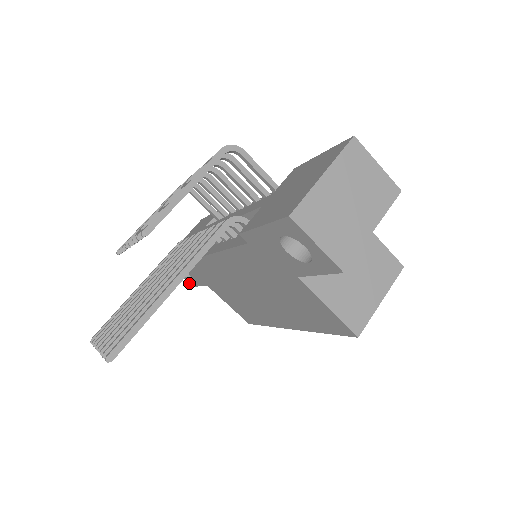
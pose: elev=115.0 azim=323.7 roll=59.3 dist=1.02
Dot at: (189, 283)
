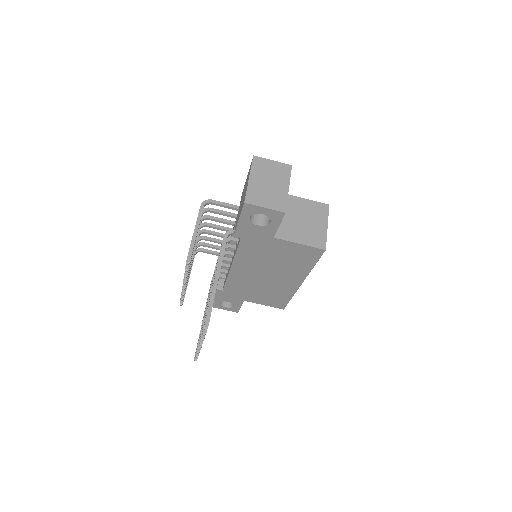
Dot at: occluded
